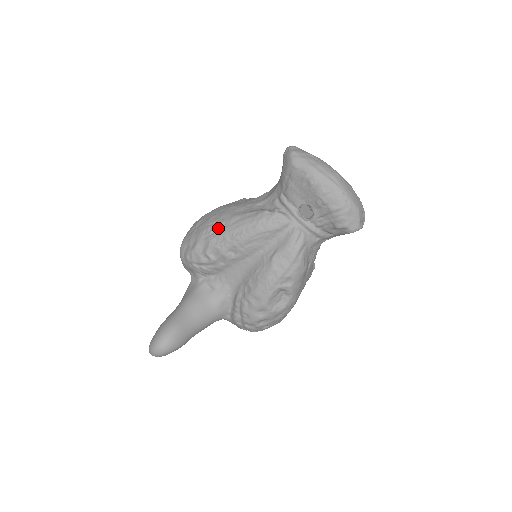
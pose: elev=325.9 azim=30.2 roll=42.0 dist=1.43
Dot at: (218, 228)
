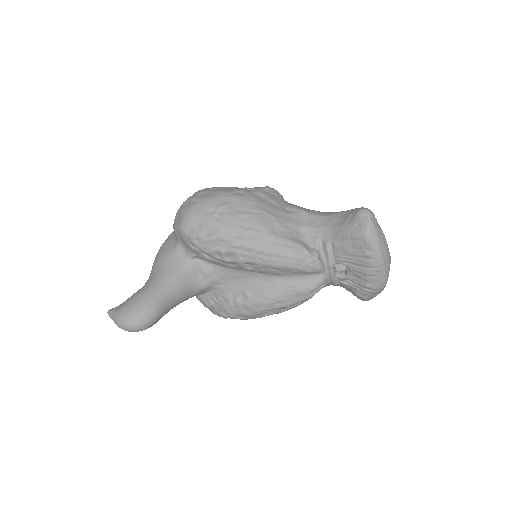
Dot at: (249, 237)
